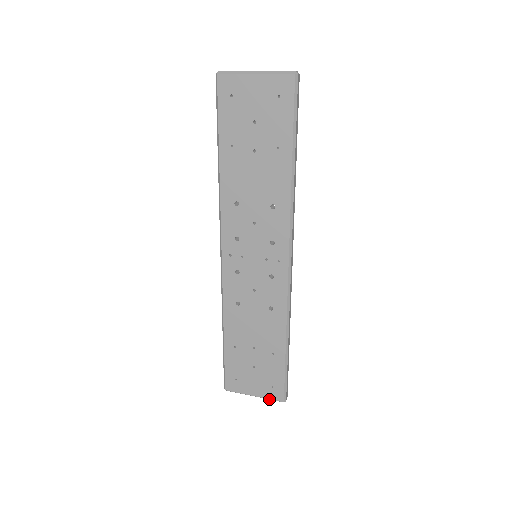
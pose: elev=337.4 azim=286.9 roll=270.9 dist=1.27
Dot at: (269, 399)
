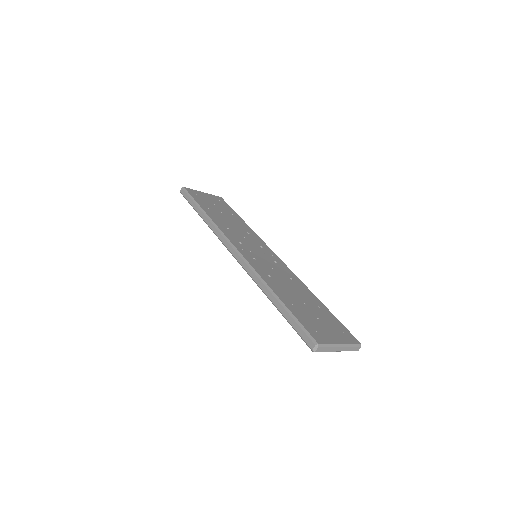
Dot at: (351, 346)
